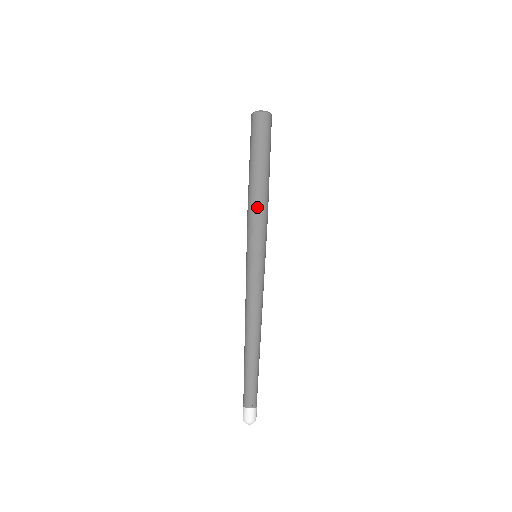
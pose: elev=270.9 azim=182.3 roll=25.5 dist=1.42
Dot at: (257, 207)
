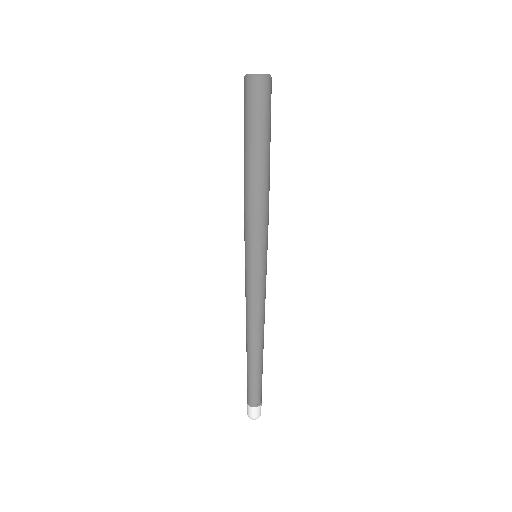
Dot at: (266, 203)
